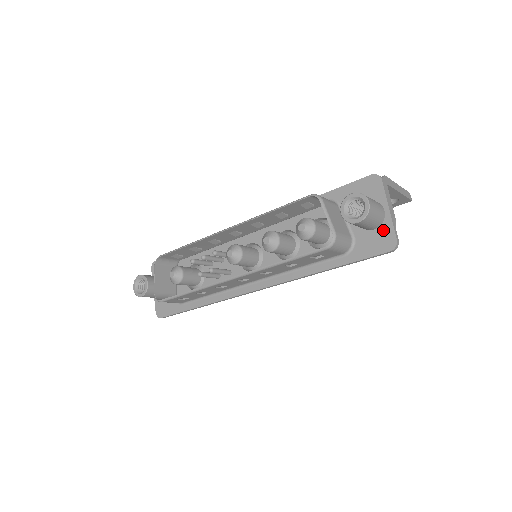
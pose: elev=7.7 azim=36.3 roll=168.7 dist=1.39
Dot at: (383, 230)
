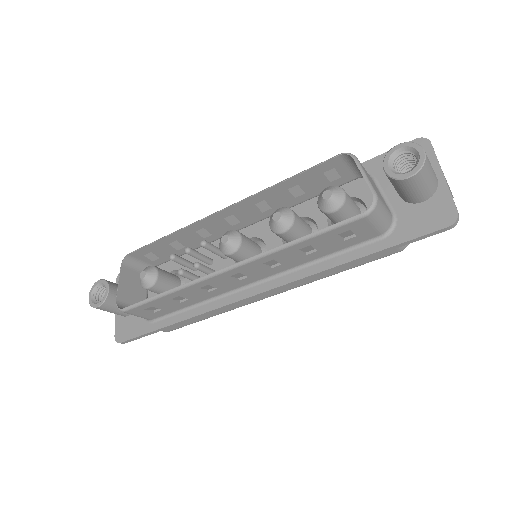
Dot at: (436, 201)
